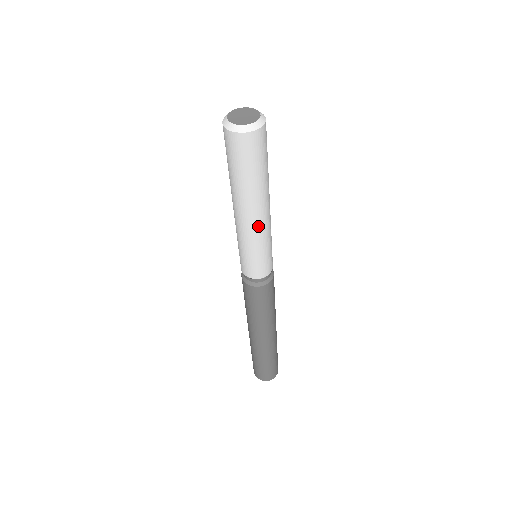
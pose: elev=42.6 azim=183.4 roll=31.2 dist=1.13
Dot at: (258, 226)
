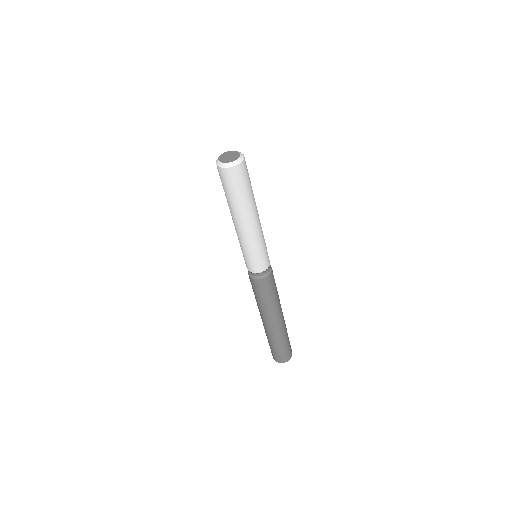
Dot at: (240, 232)
